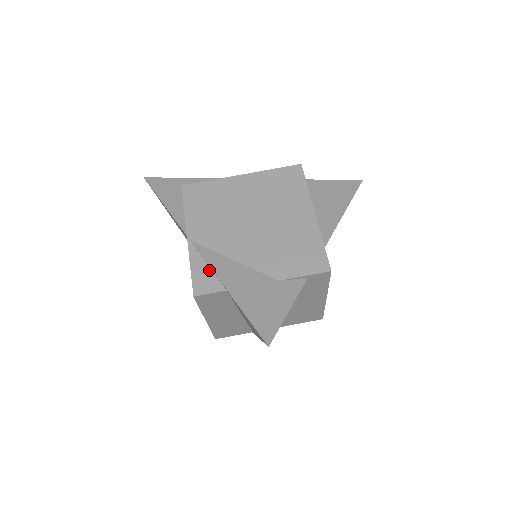
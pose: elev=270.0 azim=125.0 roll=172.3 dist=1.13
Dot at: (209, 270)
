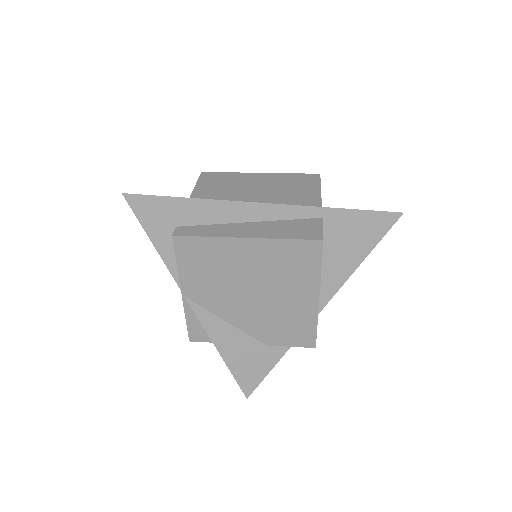
Dot at: (203, 325)
